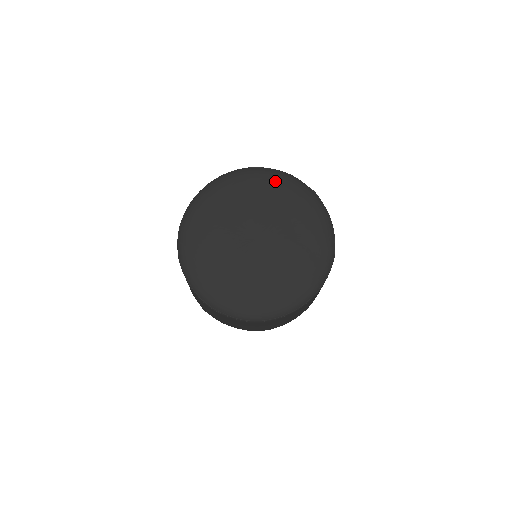
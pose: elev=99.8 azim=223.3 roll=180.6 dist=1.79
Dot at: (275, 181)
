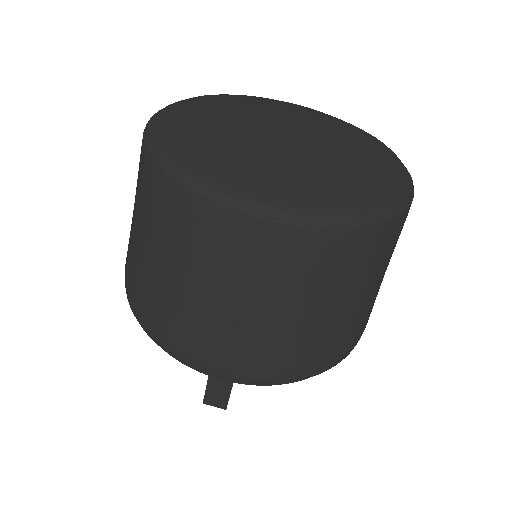
Dot at: (250, 97)
